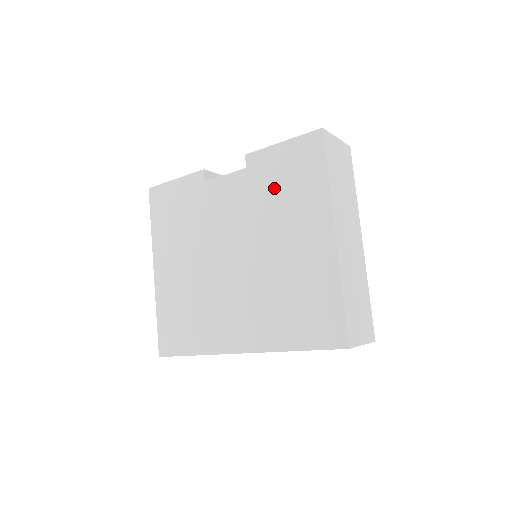
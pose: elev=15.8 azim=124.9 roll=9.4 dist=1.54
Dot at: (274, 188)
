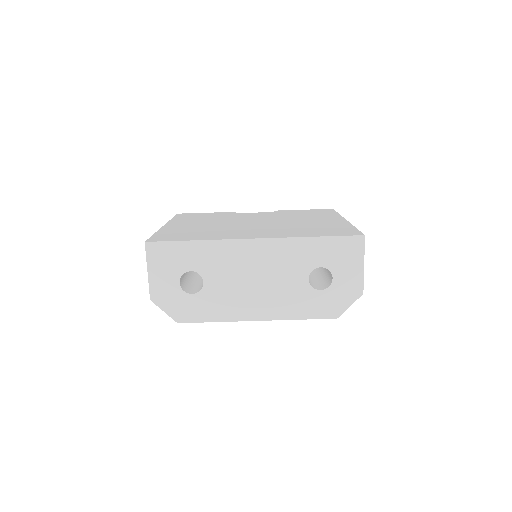
Dot at: (297, 214)
